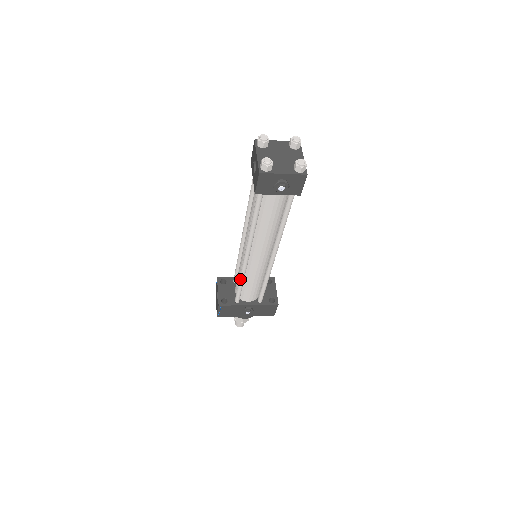
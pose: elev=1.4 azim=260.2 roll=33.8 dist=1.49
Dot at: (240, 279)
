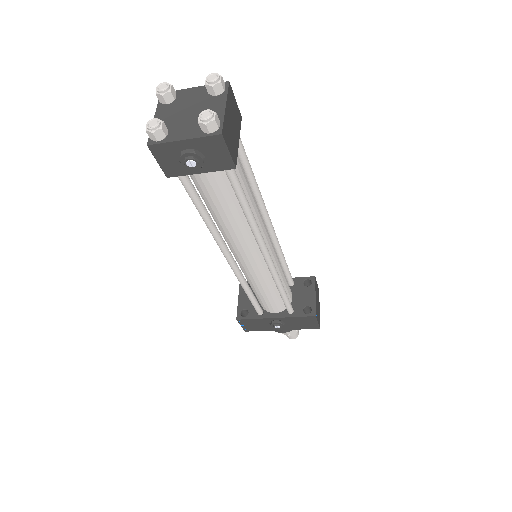
Dot at: (243, 288)
